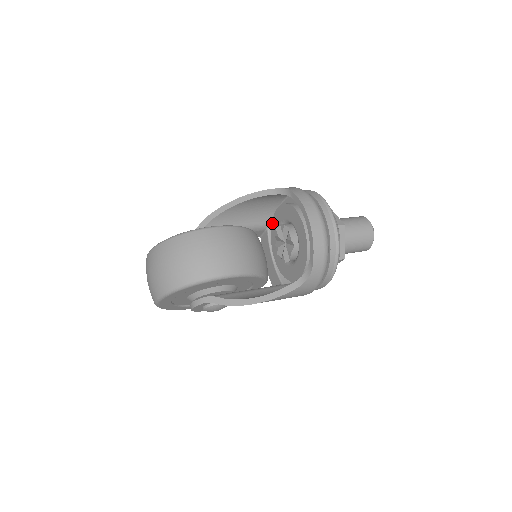
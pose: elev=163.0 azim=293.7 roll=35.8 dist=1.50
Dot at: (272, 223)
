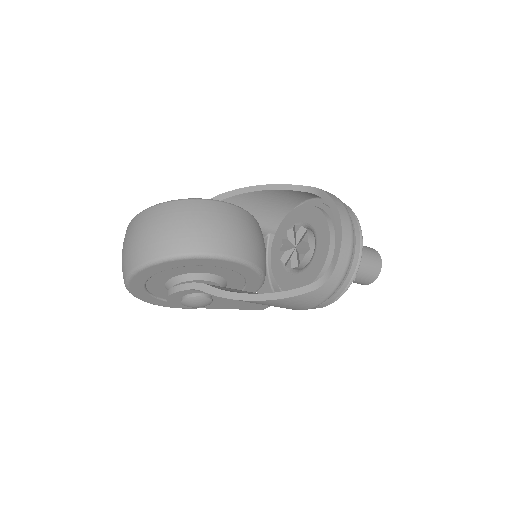
Dot at: (279, 227)
